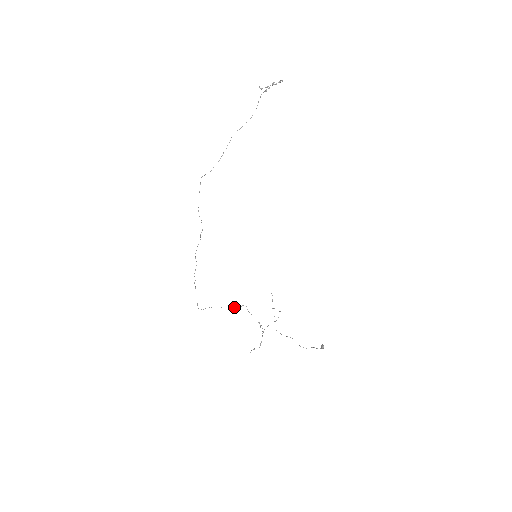
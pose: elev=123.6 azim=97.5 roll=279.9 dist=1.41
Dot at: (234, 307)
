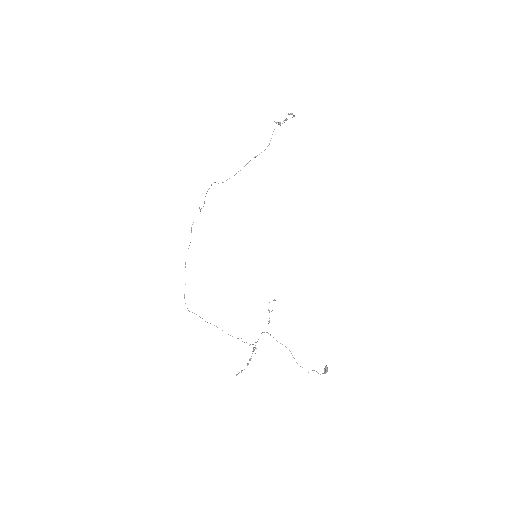
Dot at: occluded
